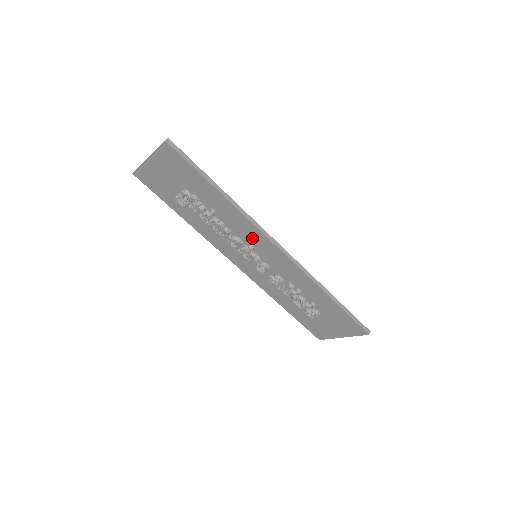
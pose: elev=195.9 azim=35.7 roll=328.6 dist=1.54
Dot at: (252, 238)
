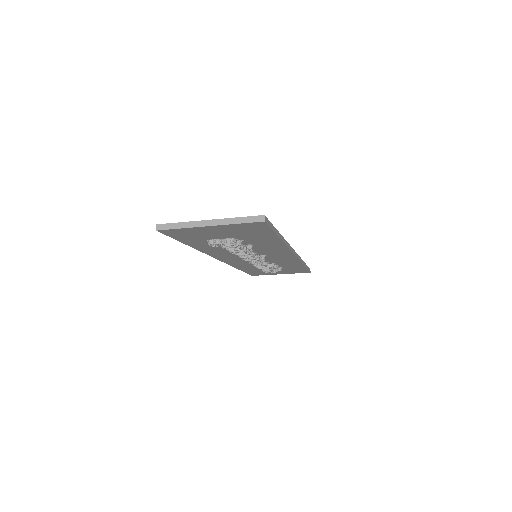
Dot at: (273, 253)
